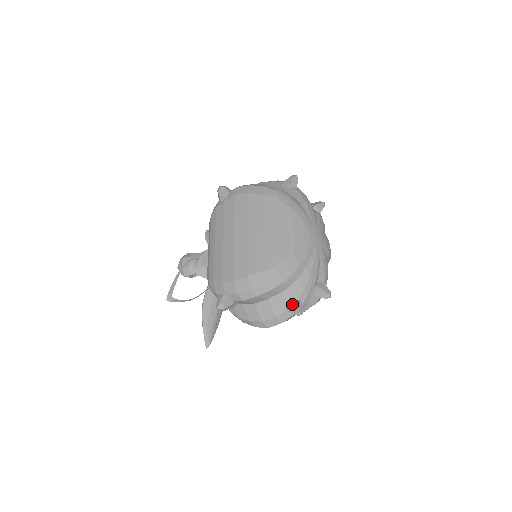
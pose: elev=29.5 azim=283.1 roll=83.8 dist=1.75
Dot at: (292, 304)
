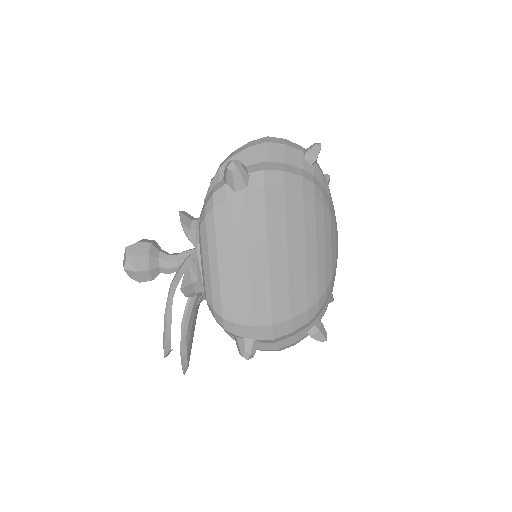
Dot at: (320, 332)
